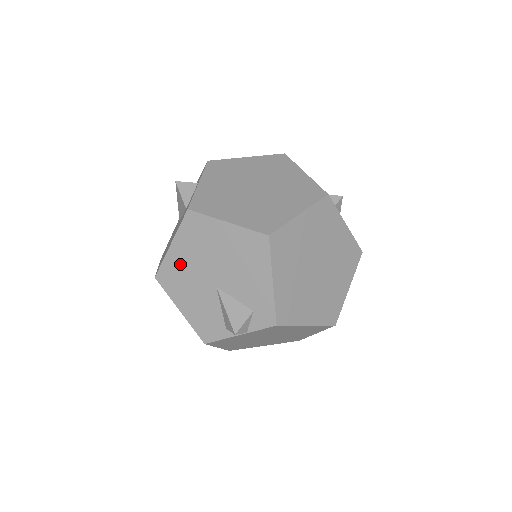
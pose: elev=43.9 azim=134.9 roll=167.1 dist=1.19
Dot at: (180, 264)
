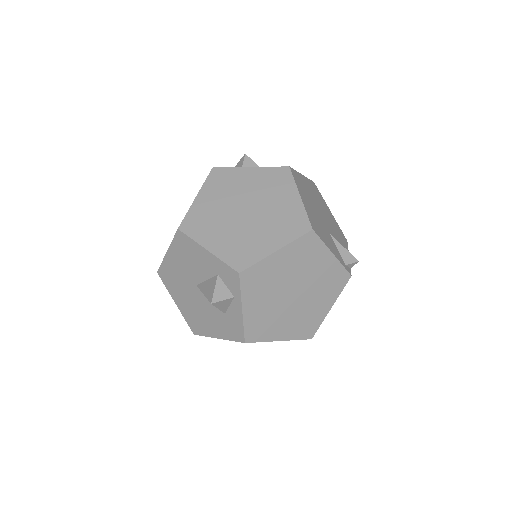
Dot at: occluded
